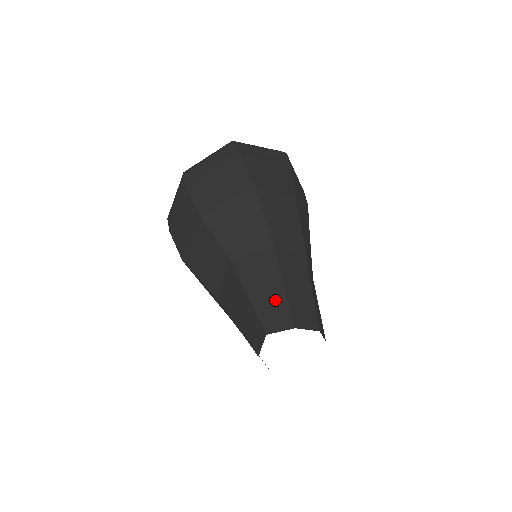
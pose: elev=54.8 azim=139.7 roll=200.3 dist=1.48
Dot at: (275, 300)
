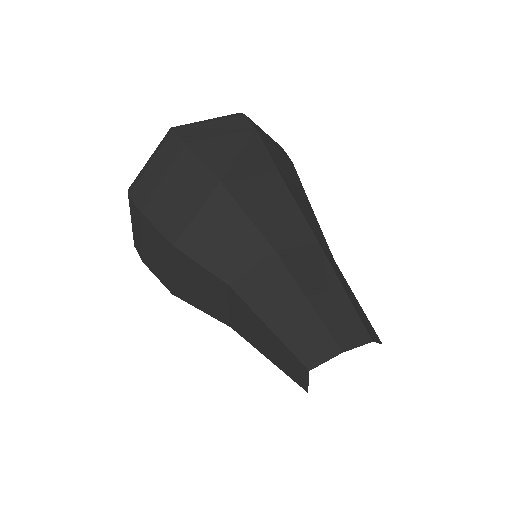
Dot at: (304, 323)
